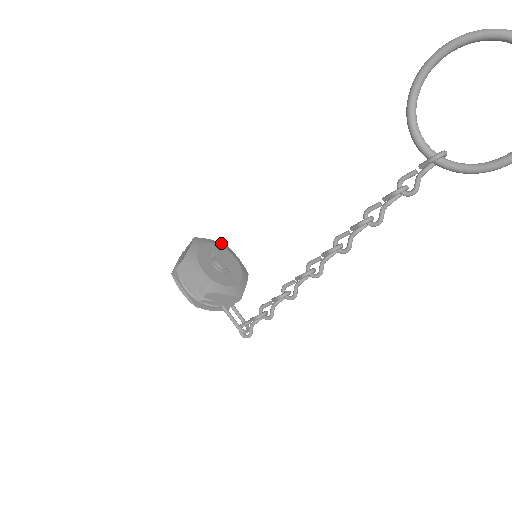
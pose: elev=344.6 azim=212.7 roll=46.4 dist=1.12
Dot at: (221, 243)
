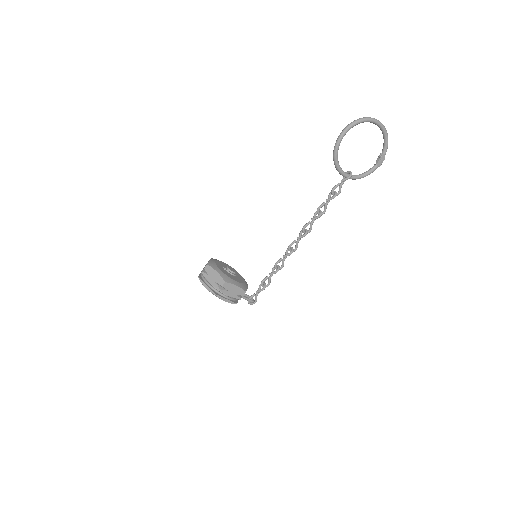
Dot at: (212, 258)
